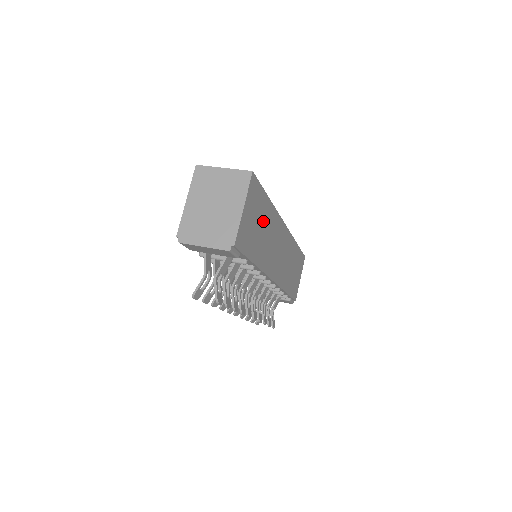
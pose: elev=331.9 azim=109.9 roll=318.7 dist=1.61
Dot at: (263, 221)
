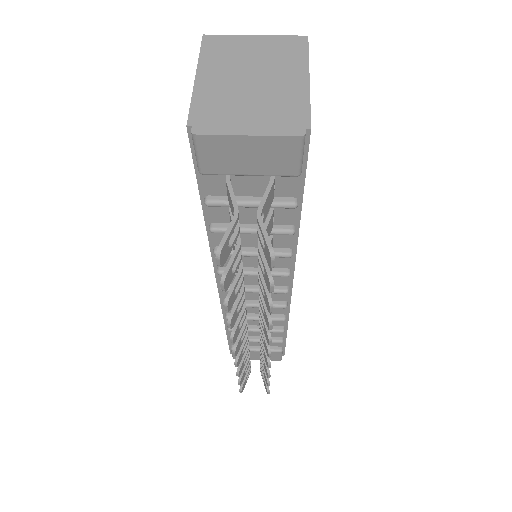
Dot at: occluded
